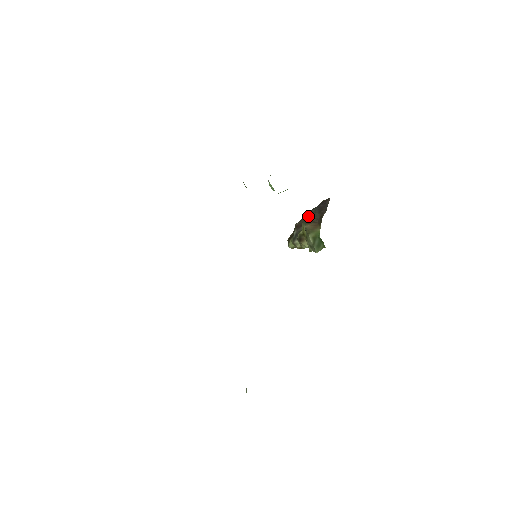
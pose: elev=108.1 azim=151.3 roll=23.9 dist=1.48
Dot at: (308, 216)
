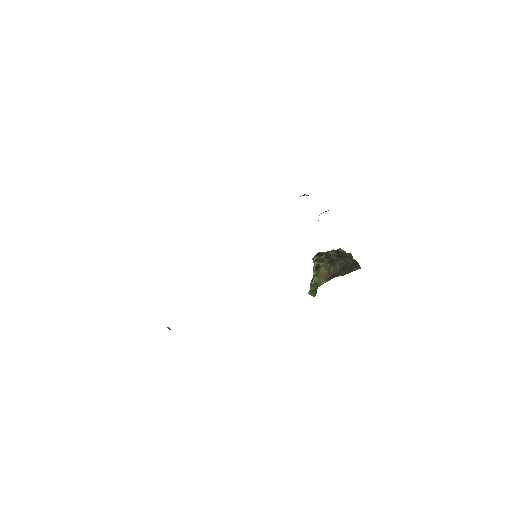
Dot at: (334, 261)
